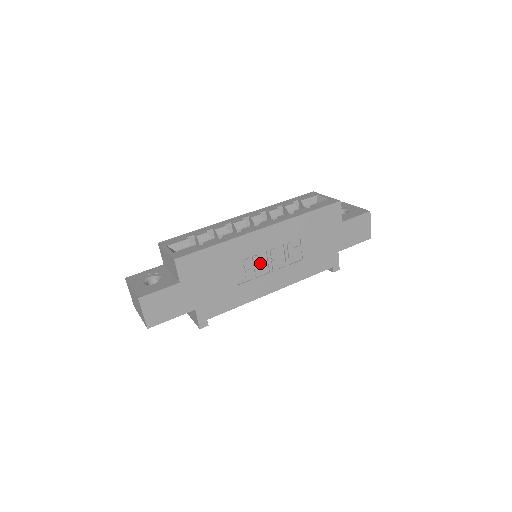
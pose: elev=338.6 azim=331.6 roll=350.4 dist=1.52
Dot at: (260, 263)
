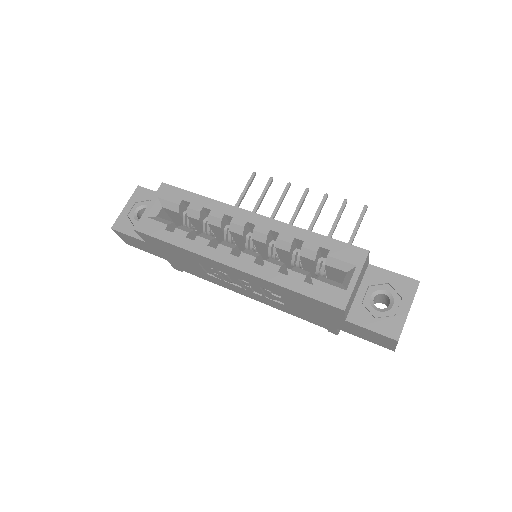
Dot at: (231, 277)
